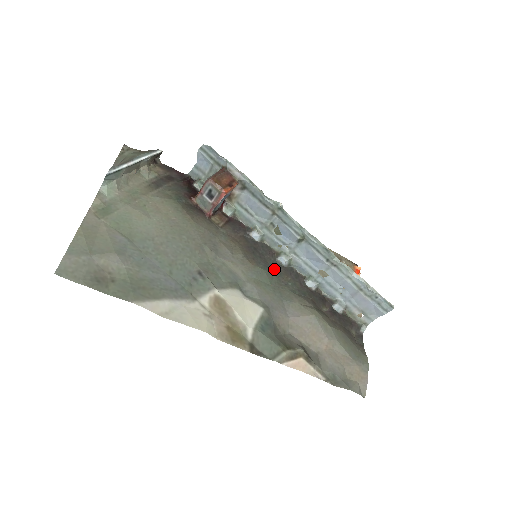
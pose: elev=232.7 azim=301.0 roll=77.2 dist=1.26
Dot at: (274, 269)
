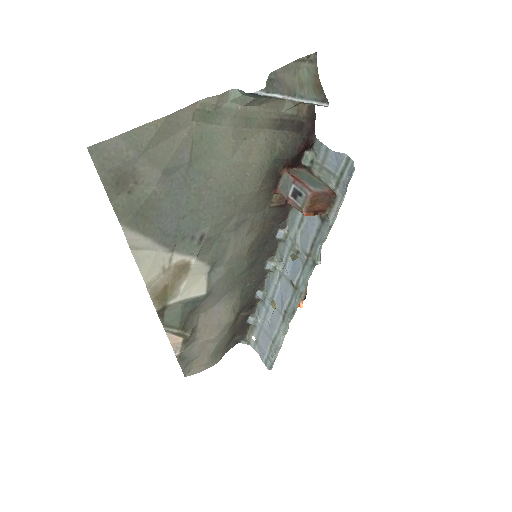
Dot at: (255, 267)
